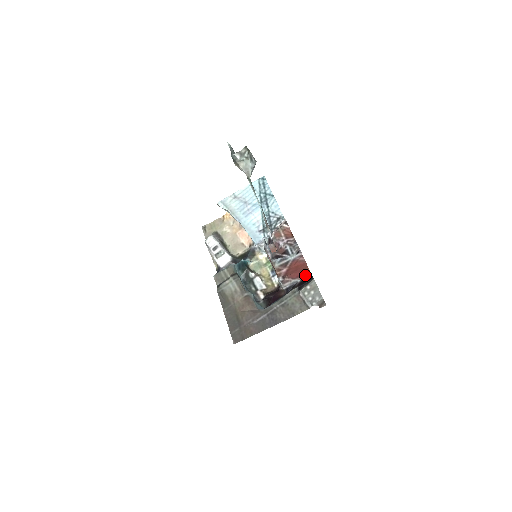
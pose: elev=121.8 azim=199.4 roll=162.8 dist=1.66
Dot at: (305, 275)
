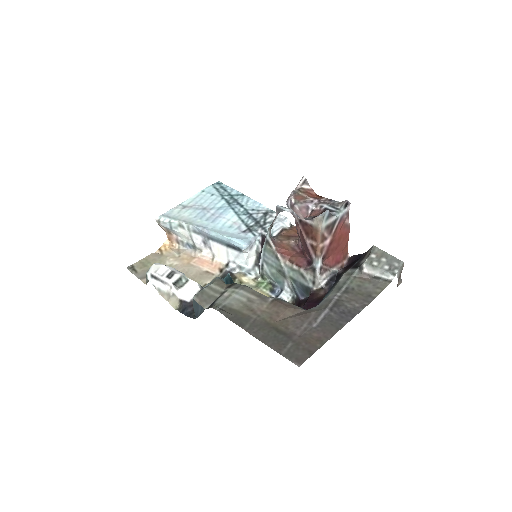
Dot at: (344, 260)
